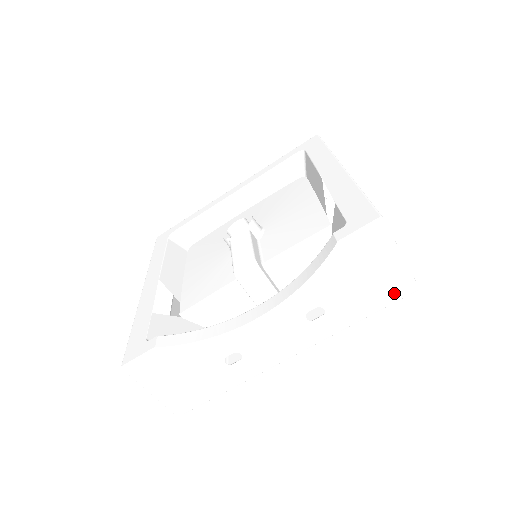
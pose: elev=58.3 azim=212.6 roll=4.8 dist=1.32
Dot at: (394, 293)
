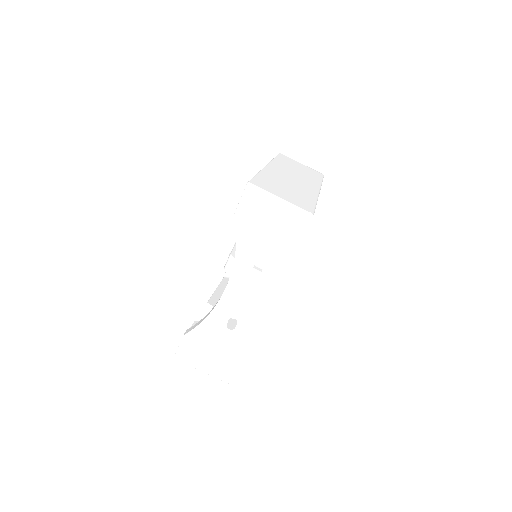
Dot at: (298, 227)
